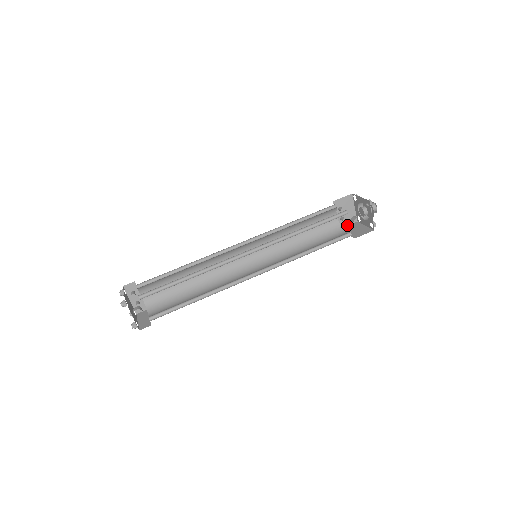
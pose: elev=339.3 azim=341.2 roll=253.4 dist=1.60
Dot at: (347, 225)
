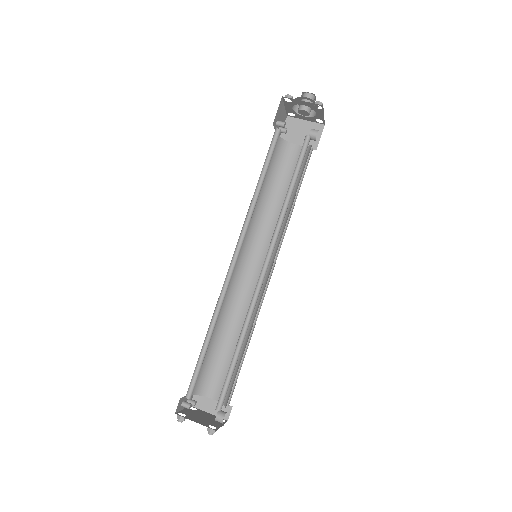
Dot at: occluded
